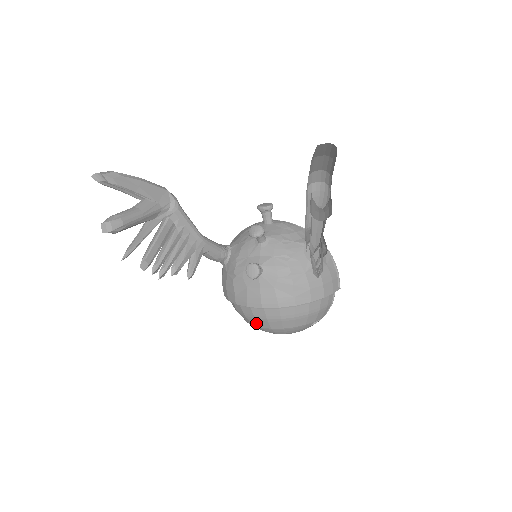
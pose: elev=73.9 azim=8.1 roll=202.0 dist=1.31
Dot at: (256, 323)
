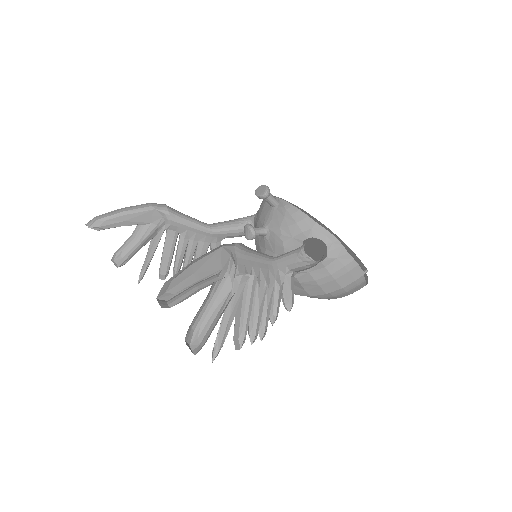
Dot at: occluded
